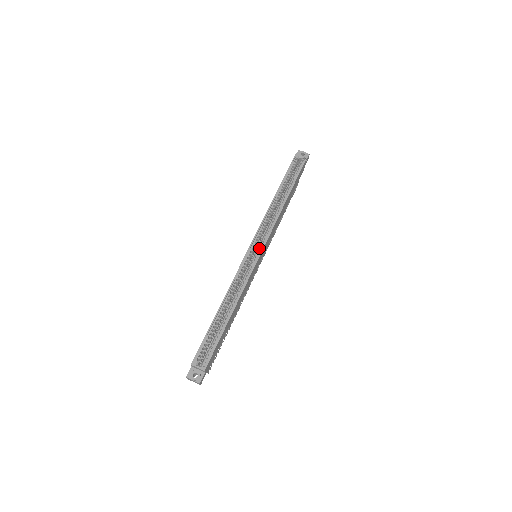
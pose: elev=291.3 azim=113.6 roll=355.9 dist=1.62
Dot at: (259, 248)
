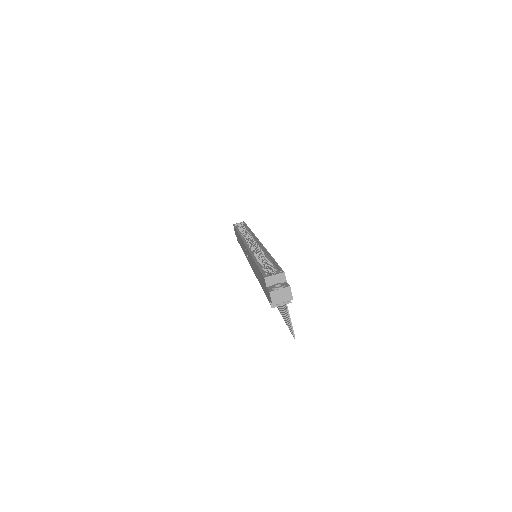
Dot at: (253, 242)
